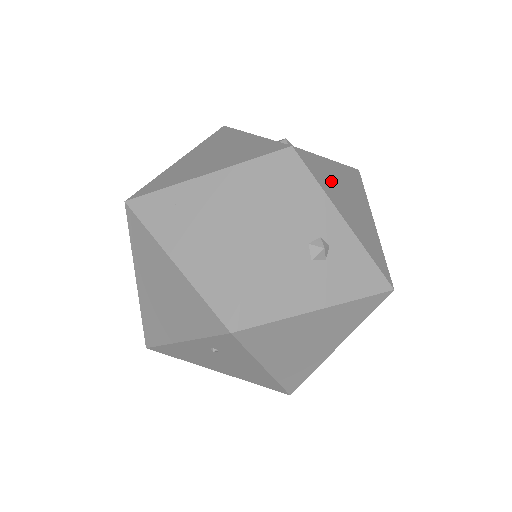
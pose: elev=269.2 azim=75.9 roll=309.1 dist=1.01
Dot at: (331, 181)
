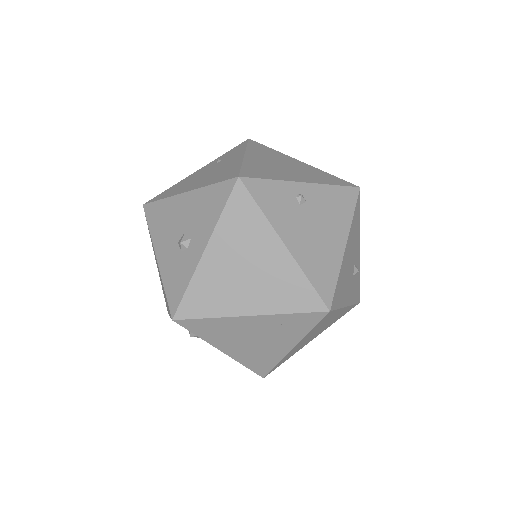
Dot at: occluded
